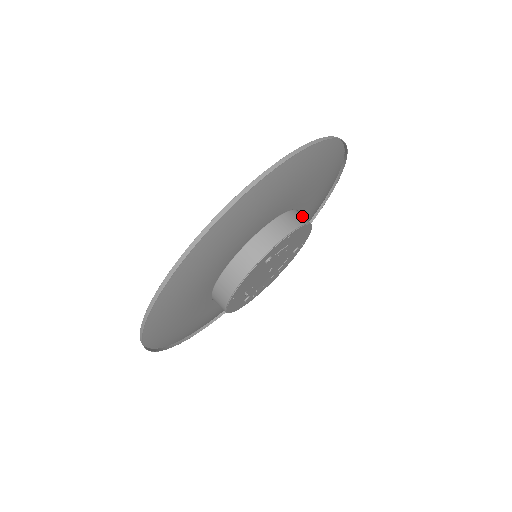
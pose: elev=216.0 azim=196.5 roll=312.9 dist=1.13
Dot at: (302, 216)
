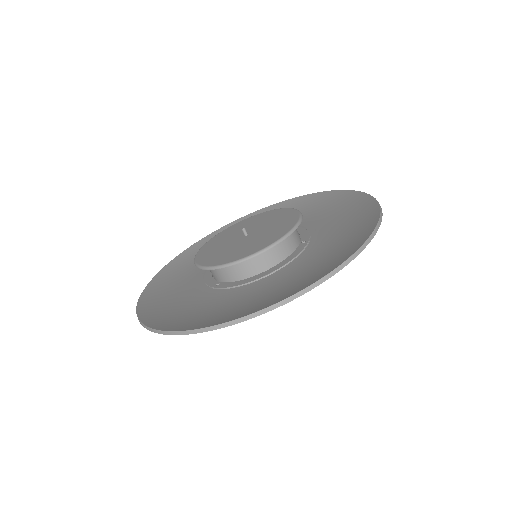
Dot at: occluded
